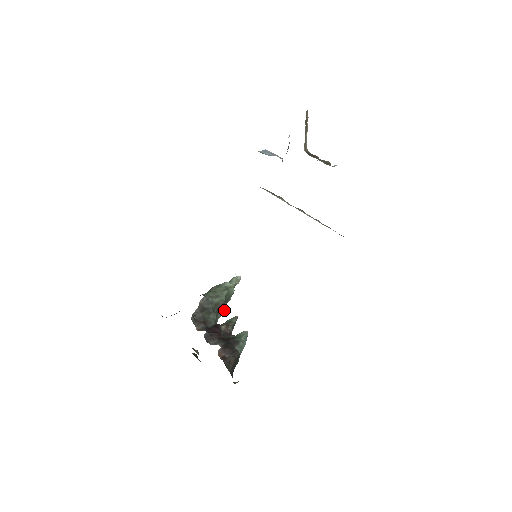
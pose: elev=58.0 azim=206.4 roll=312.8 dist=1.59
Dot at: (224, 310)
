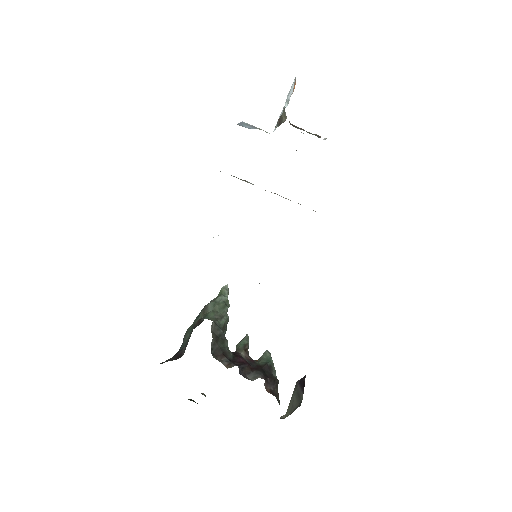
Dot at: (225, 332)
